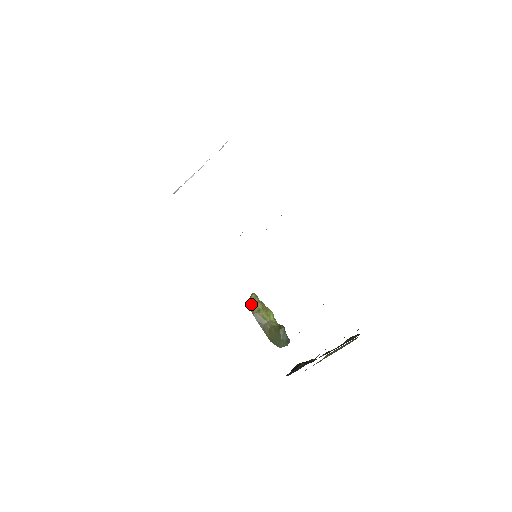
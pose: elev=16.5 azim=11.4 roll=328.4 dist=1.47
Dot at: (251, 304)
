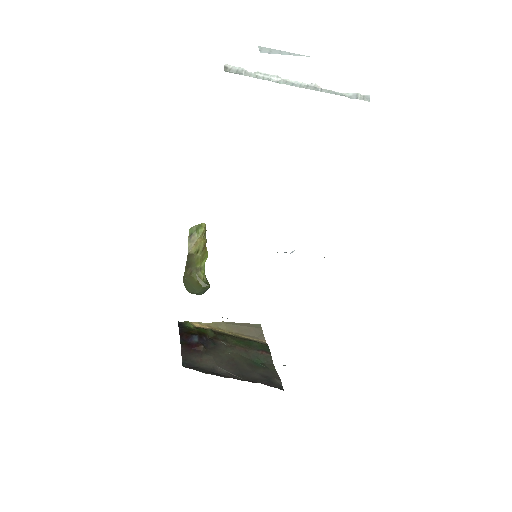
Dot at: (194, 236)
